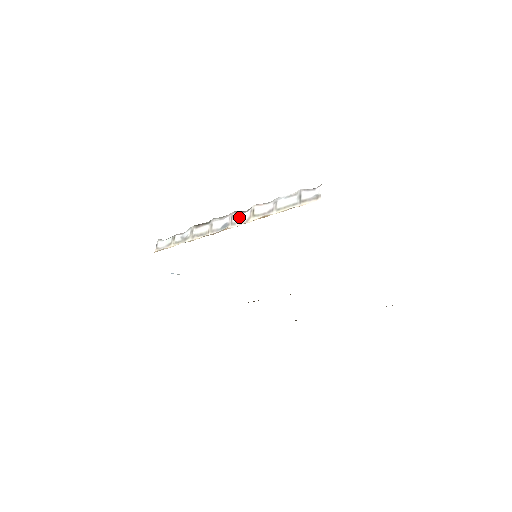
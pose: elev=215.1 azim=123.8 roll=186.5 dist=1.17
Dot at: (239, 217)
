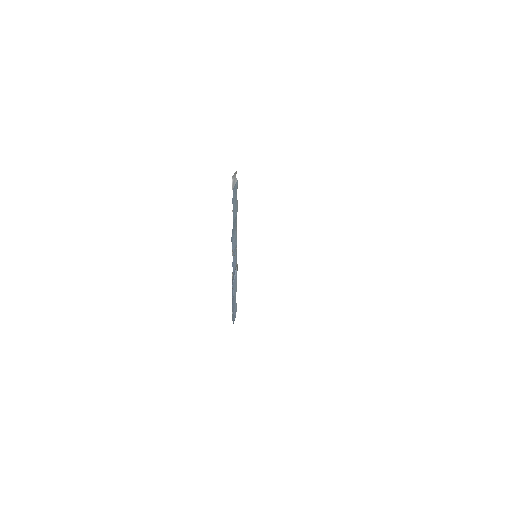
Dot at: occluded
